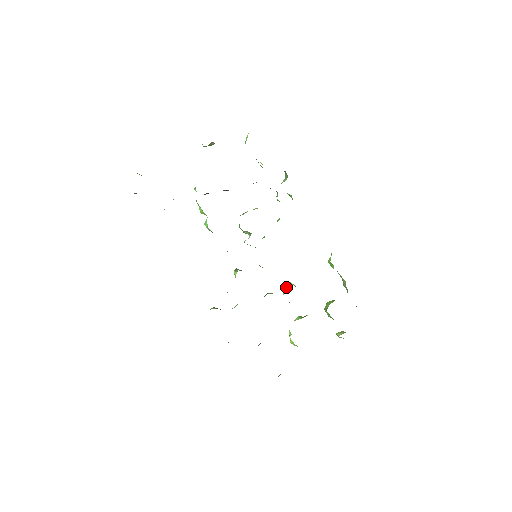
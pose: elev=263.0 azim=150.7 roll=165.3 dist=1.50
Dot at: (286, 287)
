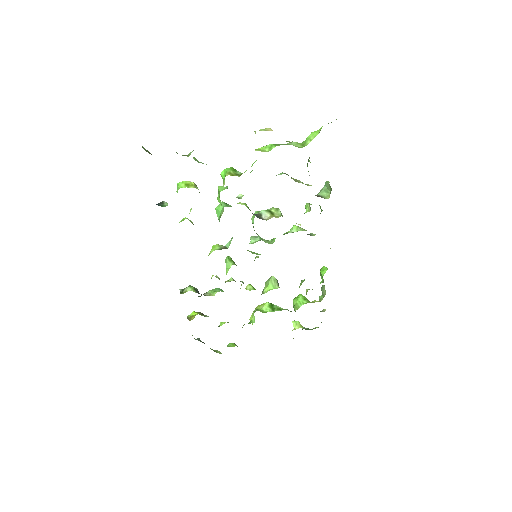
Dot at: (270, 286)
